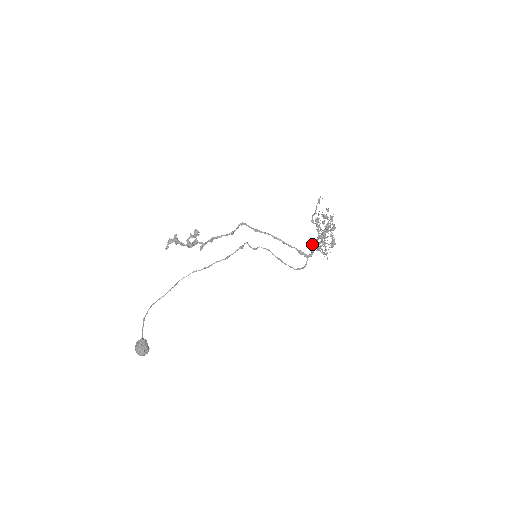
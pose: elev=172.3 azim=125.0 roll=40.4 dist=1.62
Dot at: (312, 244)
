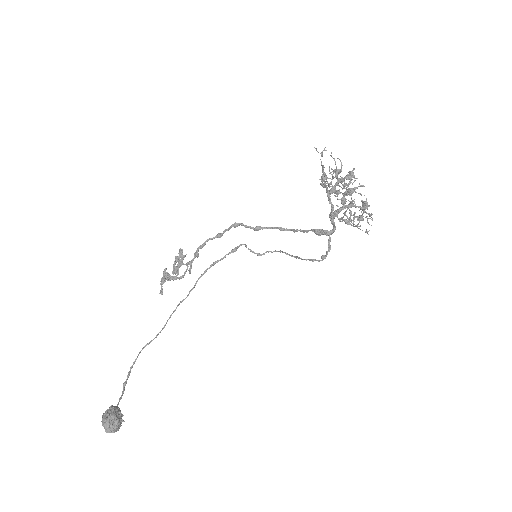
Dot at: occluded
